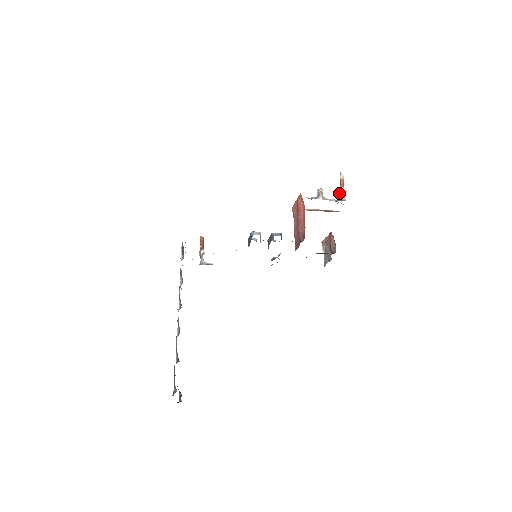
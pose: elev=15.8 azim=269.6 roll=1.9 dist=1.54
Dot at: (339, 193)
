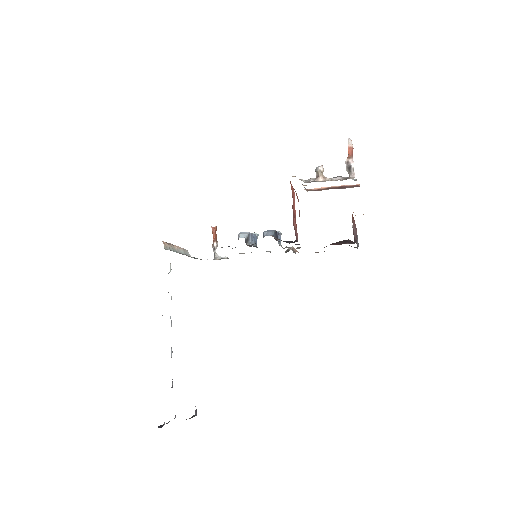
Dot at: (346, 168)
